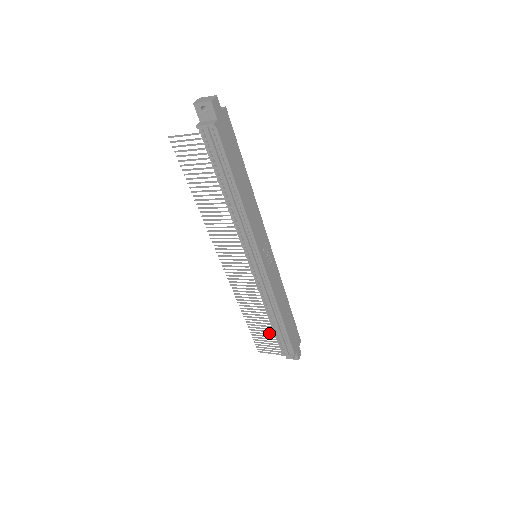
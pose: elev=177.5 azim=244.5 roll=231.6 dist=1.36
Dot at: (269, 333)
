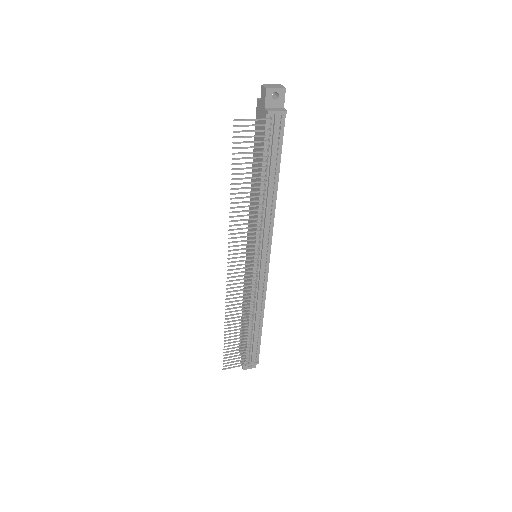
Dot at: (245, 342)
